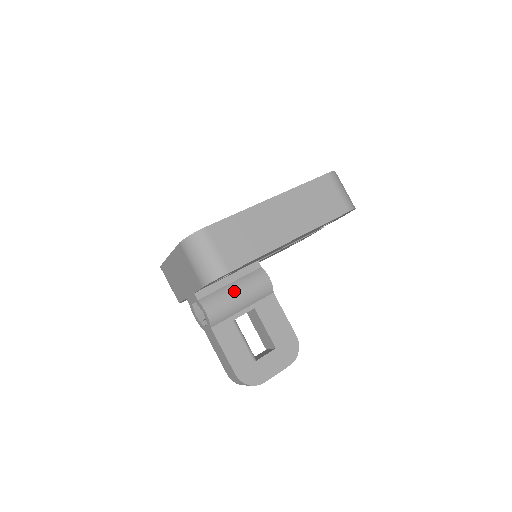
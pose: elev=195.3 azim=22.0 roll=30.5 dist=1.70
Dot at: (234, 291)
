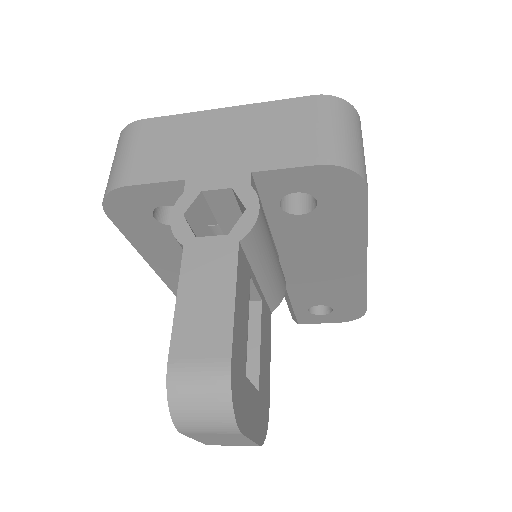
Dot at: occluded
